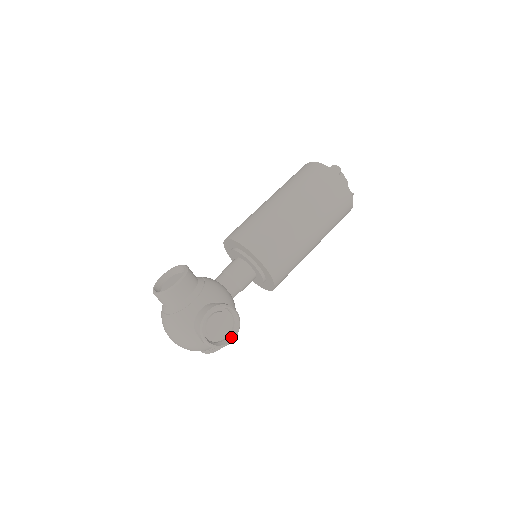
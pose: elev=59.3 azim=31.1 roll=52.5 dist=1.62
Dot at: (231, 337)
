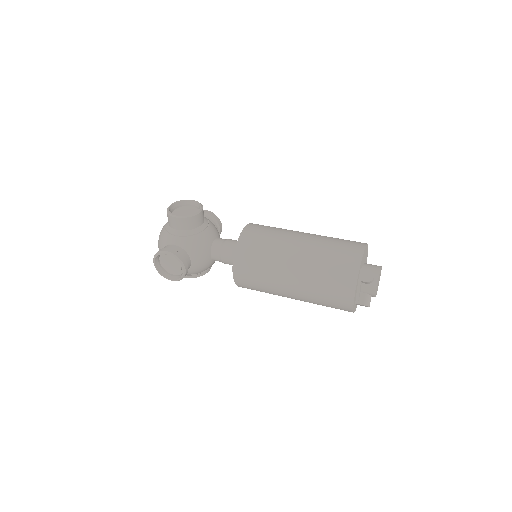
Dot at: (173, 278)
